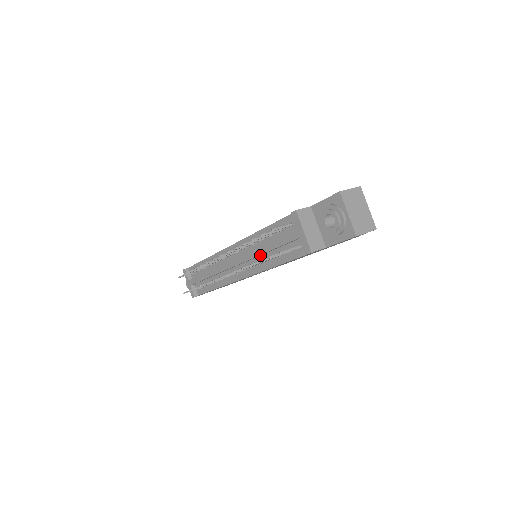
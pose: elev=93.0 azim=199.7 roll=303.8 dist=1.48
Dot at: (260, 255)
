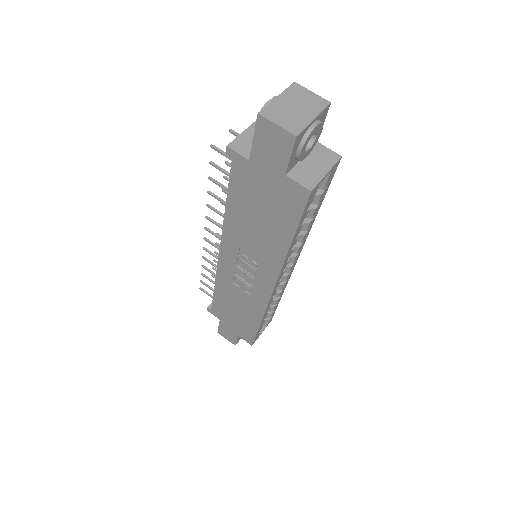
Dot at: occluded
